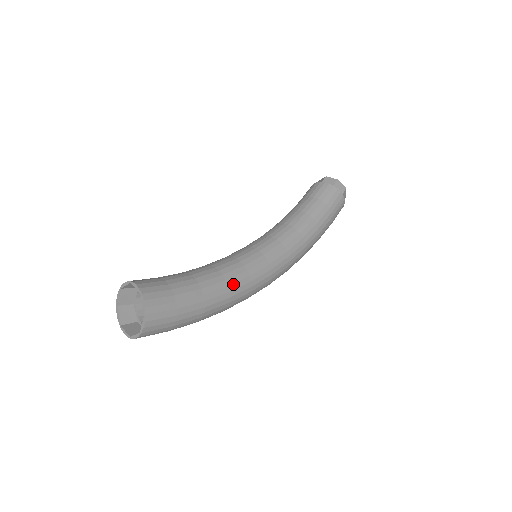
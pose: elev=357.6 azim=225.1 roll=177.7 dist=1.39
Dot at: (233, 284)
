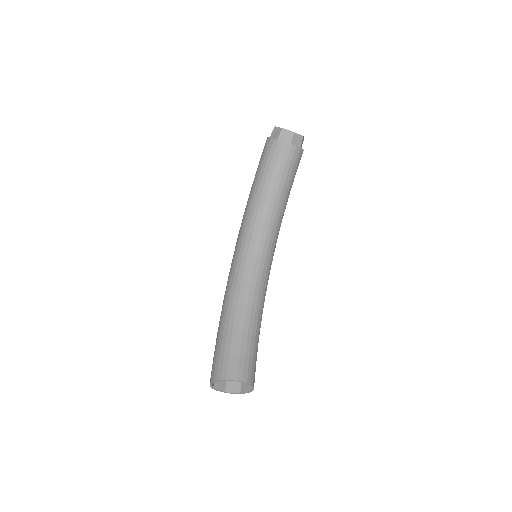
Dot at: occluded
